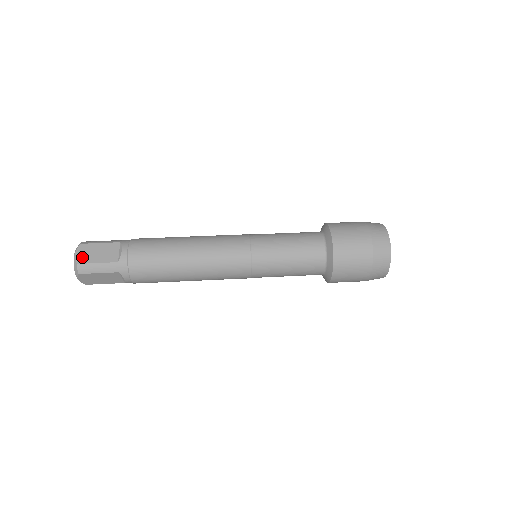
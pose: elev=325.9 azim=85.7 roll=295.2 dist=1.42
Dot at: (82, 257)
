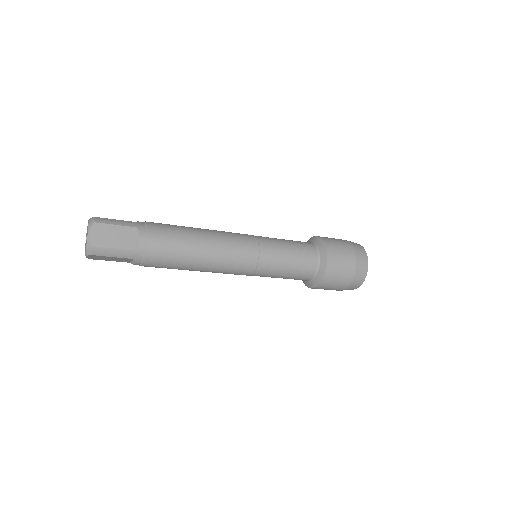
Dot at: occluded
